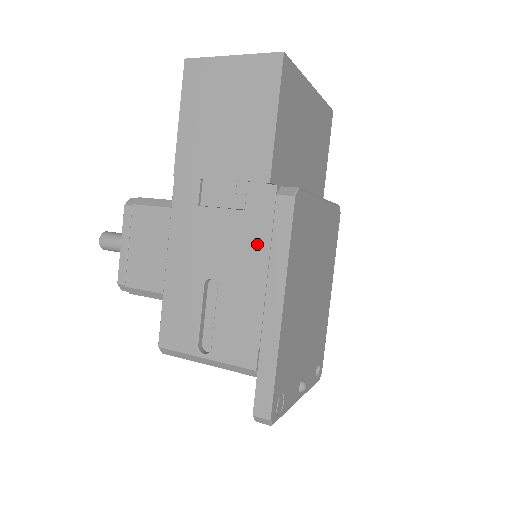
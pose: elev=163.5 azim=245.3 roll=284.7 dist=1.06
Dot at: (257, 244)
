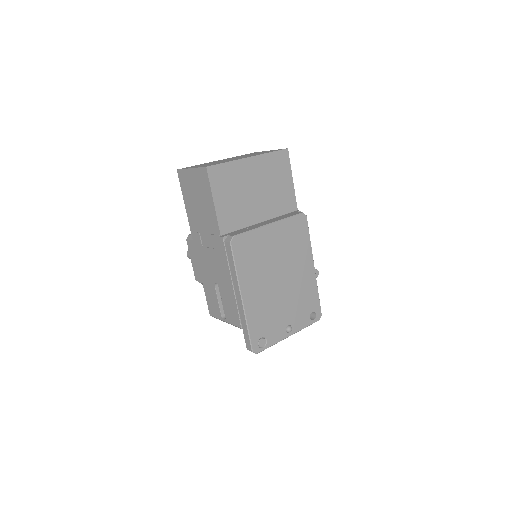
Dot at: (225, 267)
